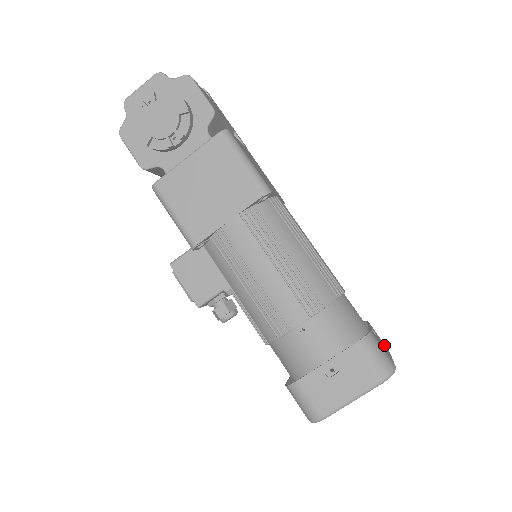
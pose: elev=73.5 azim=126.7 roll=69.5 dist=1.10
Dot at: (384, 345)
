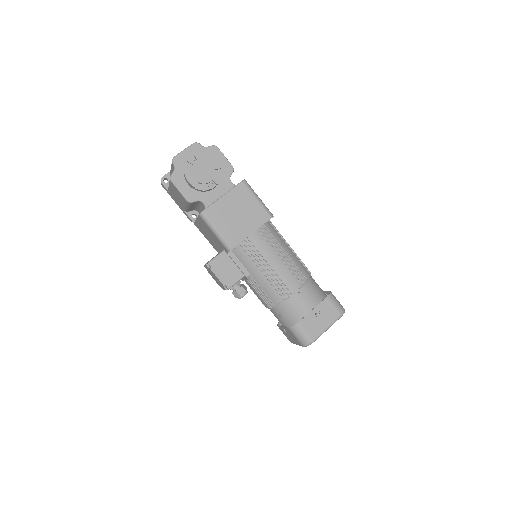
Dot at: occluded
